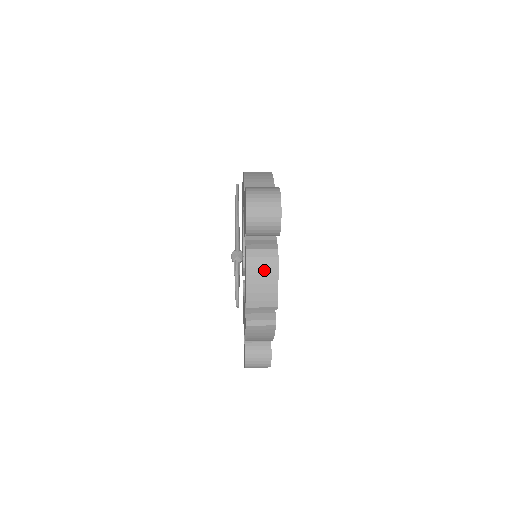
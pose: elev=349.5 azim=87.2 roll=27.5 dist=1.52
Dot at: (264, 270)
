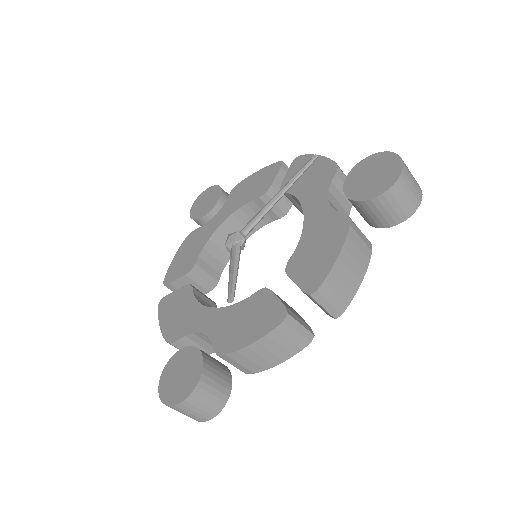
Dot at: (358, 255)
